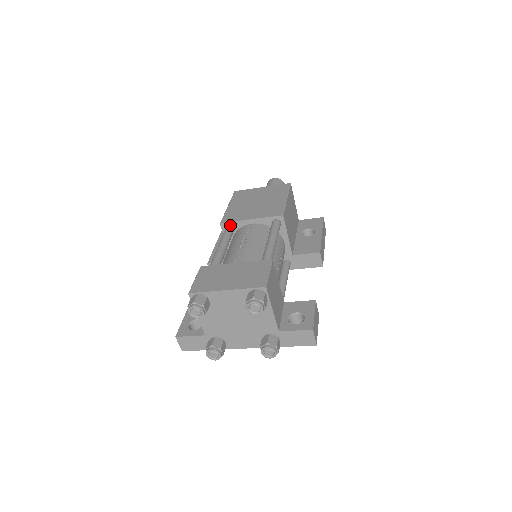
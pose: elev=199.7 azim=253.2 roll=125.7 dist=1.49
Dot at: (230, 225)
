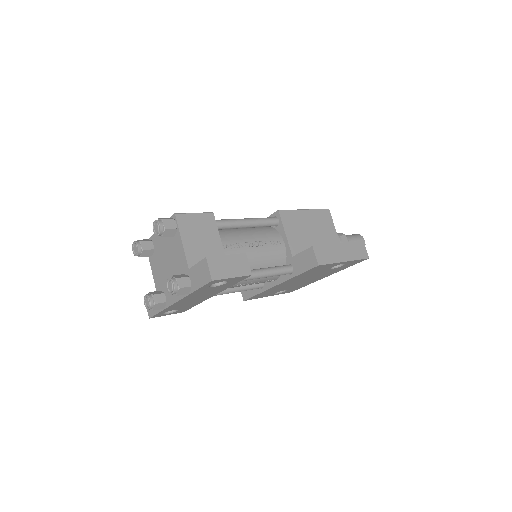
Dot at: occluded
